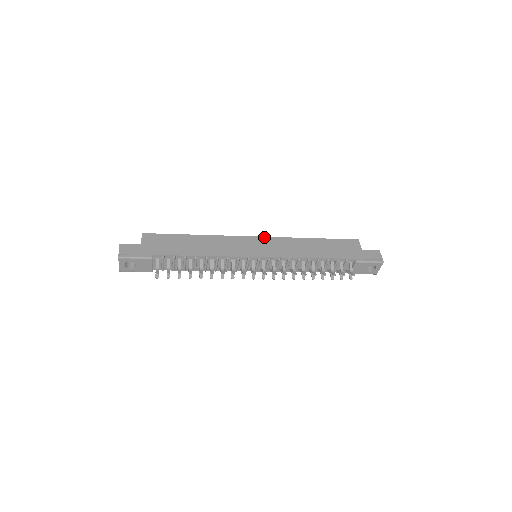
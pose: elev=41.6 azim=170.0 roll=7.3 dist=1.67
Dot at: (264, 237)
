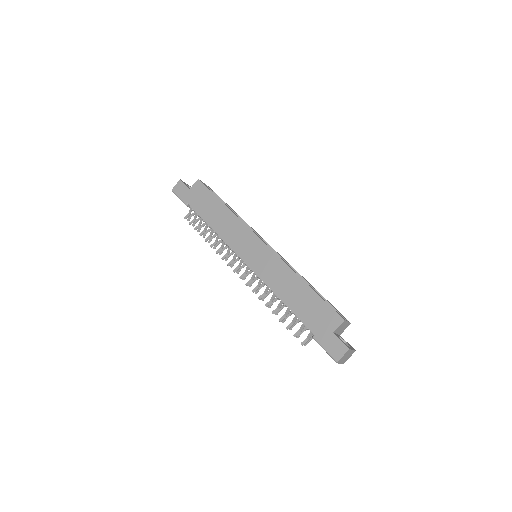
Dot at: (267, 246)
